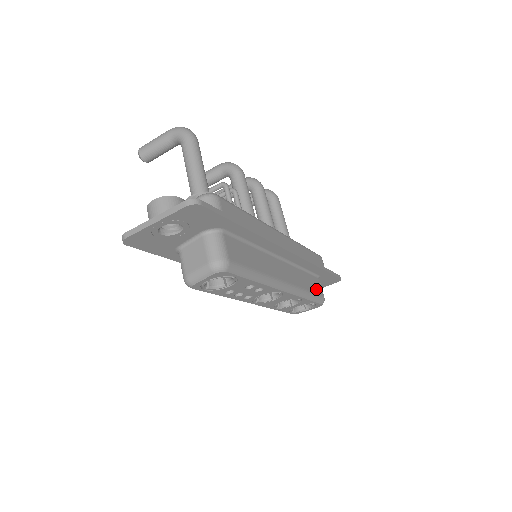
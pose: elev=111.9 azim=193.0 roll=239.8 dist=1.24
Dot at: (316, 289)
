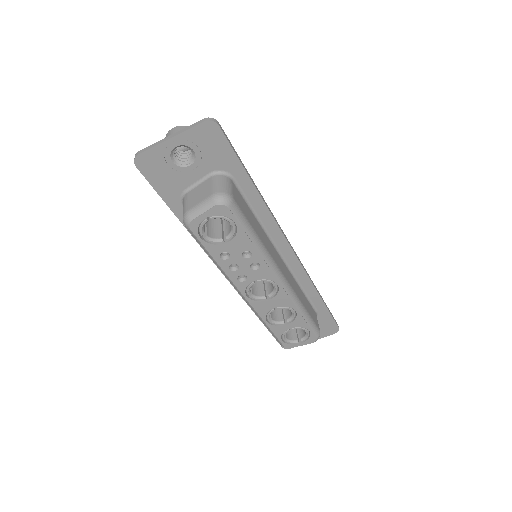
Dot at: (312, 316)
